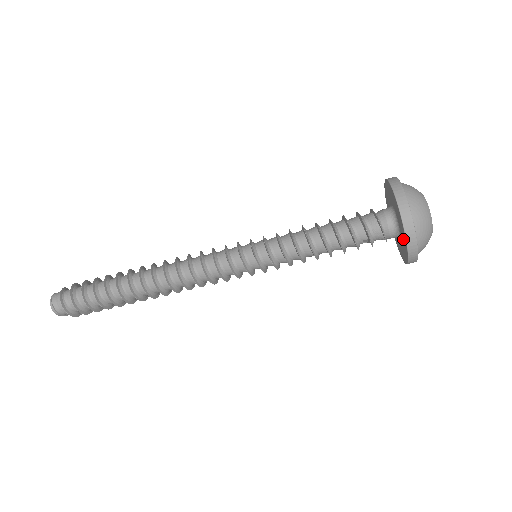
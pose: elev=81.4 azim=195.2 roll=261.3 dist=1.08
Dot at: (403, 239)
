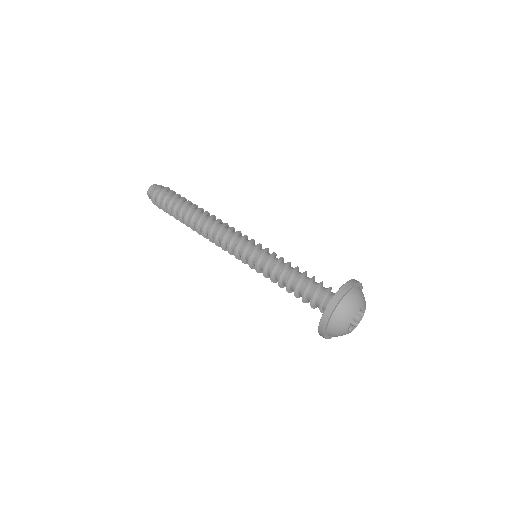
Dot at: occluded
